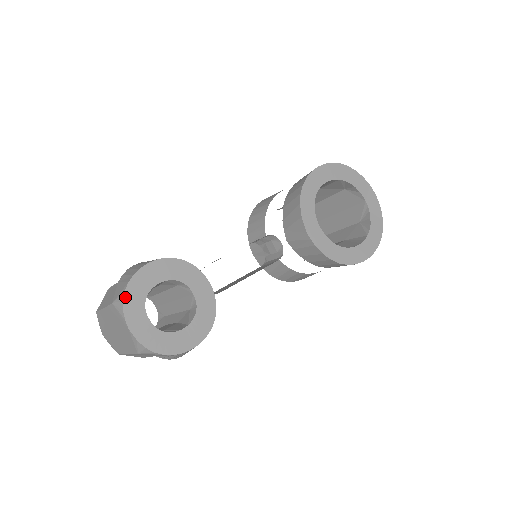
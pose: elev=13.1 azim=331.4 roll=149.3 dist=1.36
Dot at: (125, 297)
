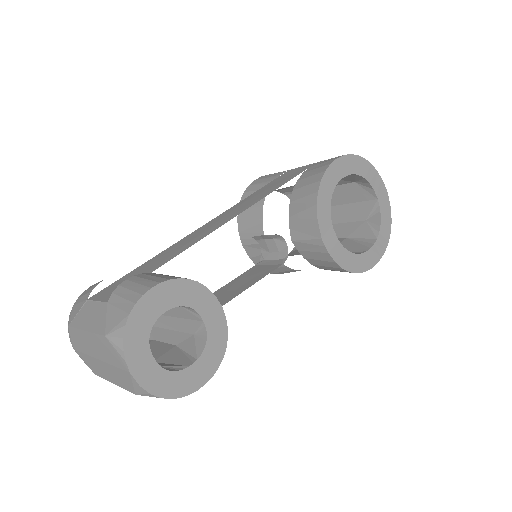
Dot at: (126, 333)
